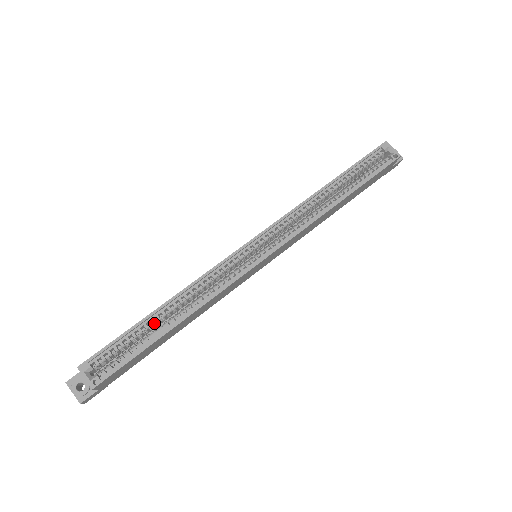
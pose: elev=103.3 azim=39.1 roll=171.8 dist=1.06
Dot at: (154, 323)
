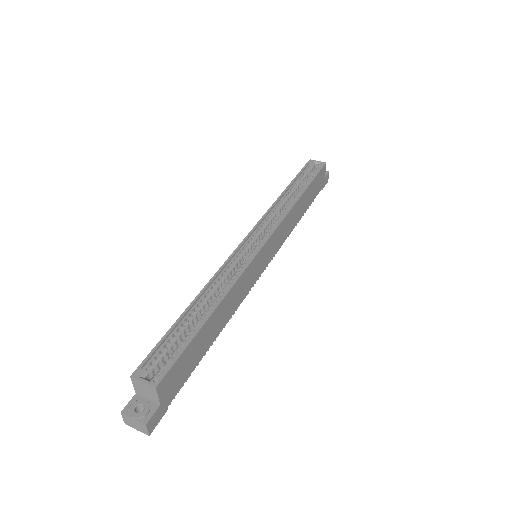
Dot at: (192, 318)
